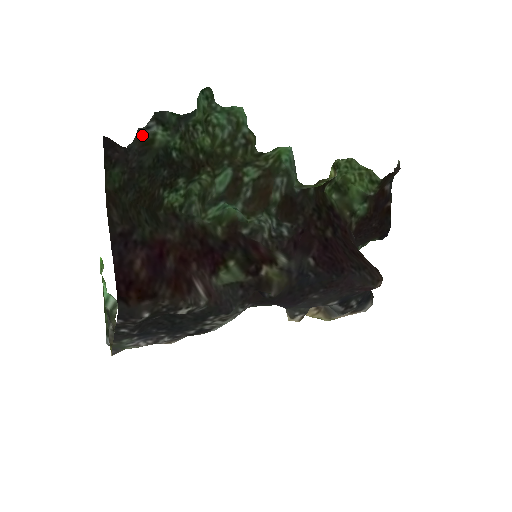
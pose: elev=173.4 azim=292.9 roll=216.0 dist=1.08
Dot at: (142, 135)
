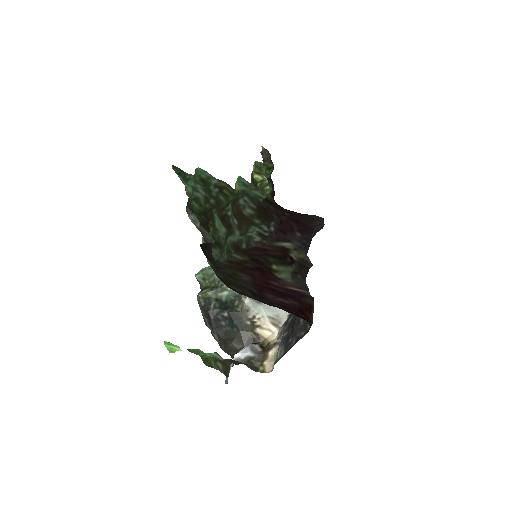
Dot at: (198, 228)
